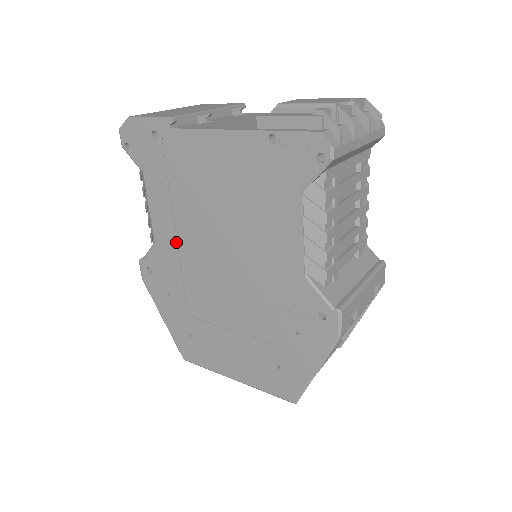
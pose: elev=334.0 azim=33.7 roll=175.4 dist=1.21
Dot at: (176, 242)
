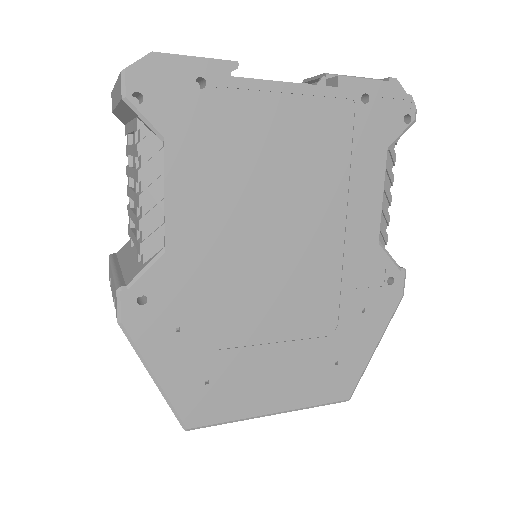
Dot at: (209, 240)
